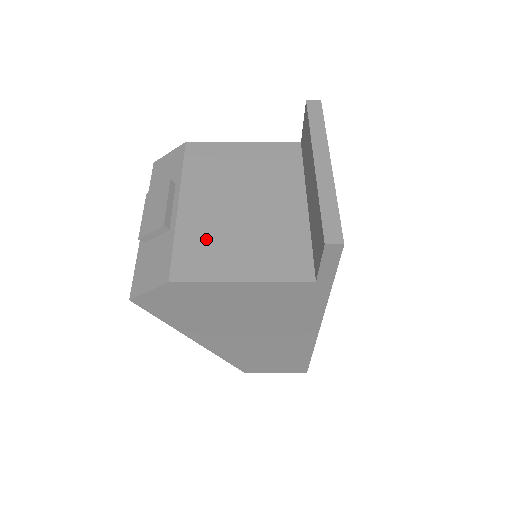
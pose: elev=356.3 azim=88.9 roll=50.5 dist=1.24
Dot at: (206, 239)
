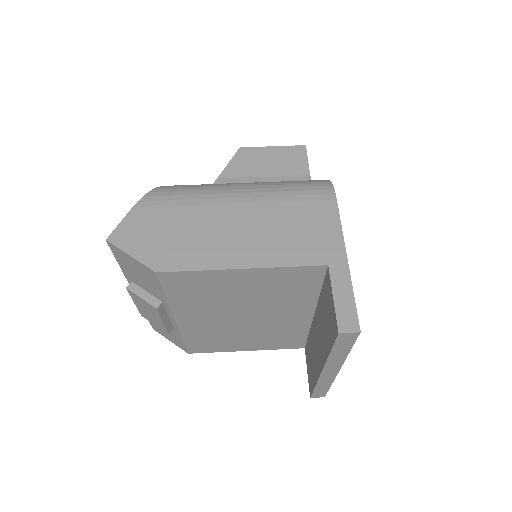
Dot at: (212, 337)
